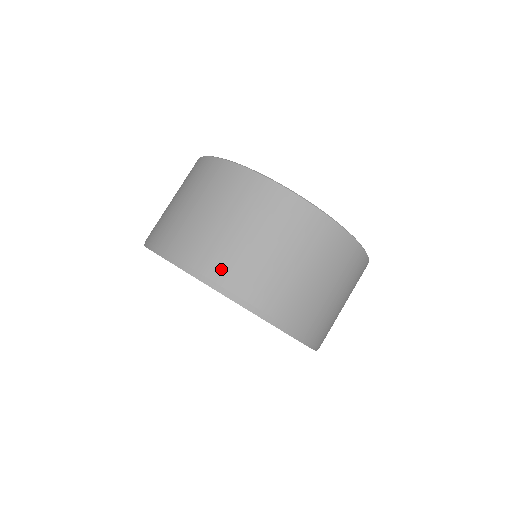
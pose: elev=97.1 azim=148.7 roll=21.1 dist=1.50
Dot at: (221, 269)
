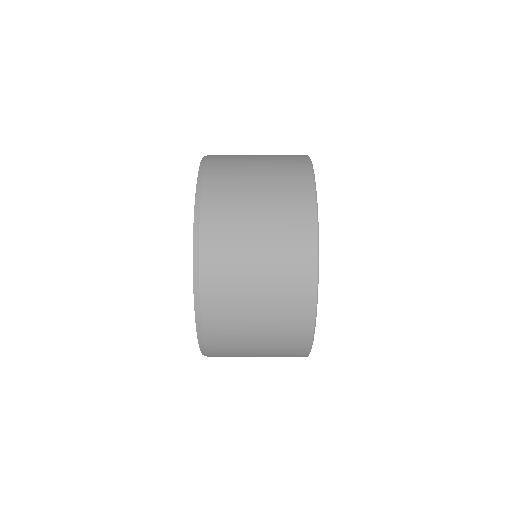
Dot at: (215, 203)
